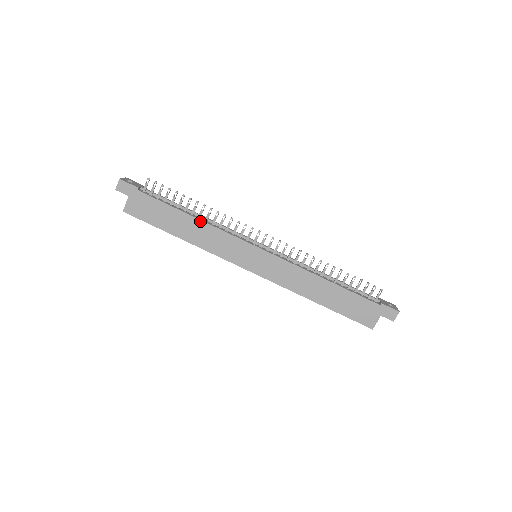
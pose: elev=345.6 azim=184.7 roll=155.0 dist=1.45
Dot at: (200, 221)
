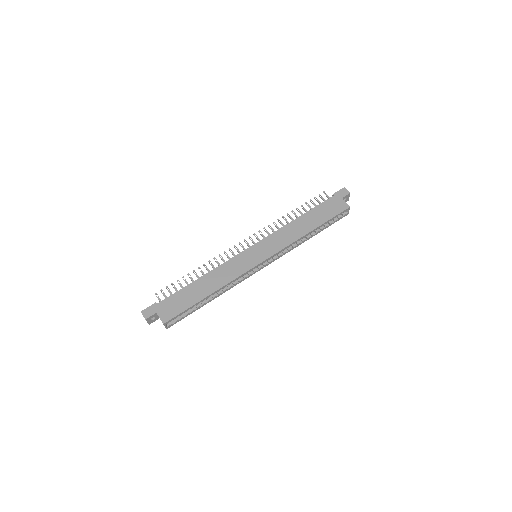
Dot at: (207, 274)
